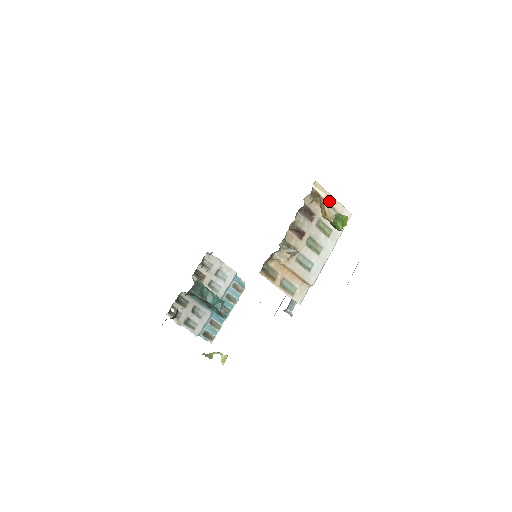
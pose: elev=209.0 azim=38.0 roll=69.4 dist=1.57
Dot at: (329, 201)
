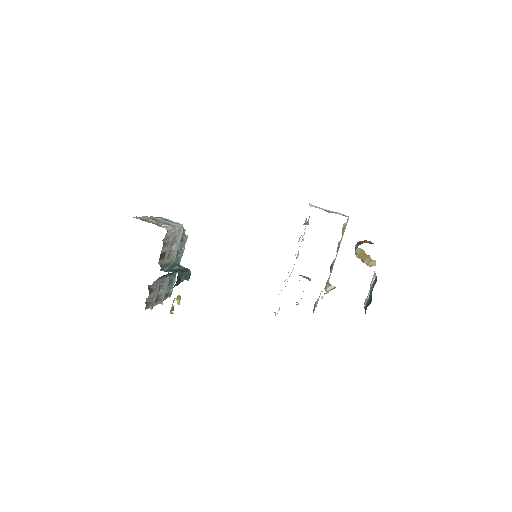
Dot at: (346, 223)
